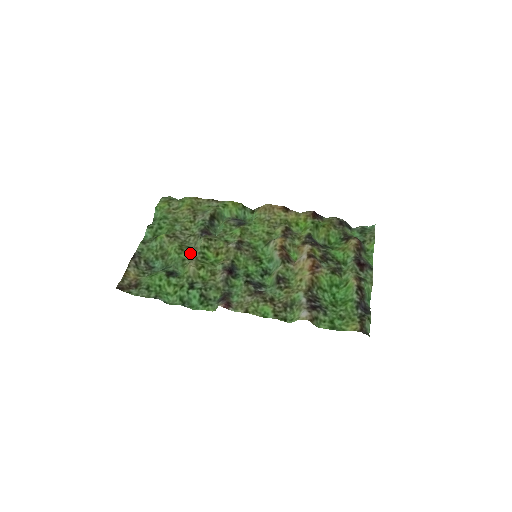
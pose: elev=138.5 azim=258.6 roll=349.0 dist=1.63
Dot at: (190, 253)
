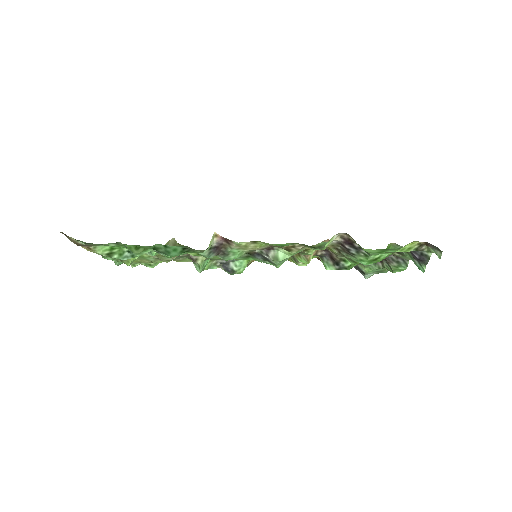
Dot at: occluded
